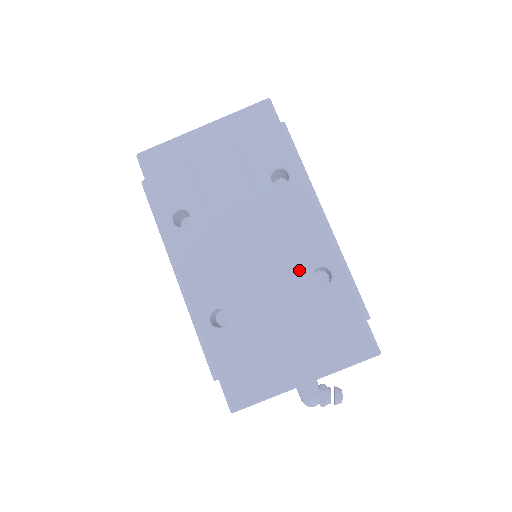
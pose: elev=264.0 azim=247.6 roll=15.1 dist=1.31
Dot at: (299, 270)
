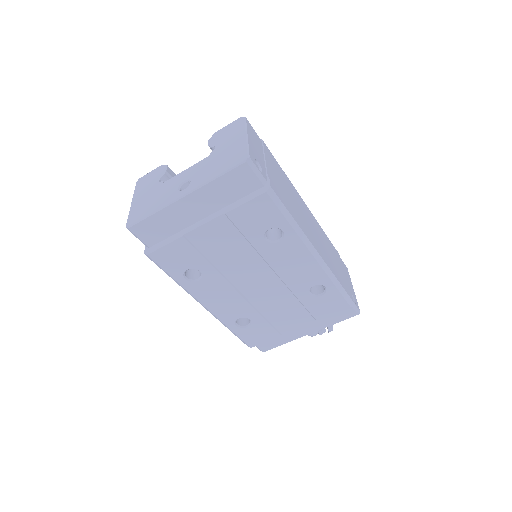
Dot at: (299, 290)
